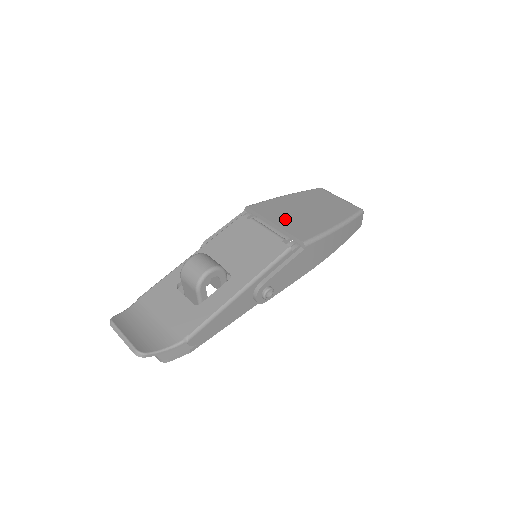
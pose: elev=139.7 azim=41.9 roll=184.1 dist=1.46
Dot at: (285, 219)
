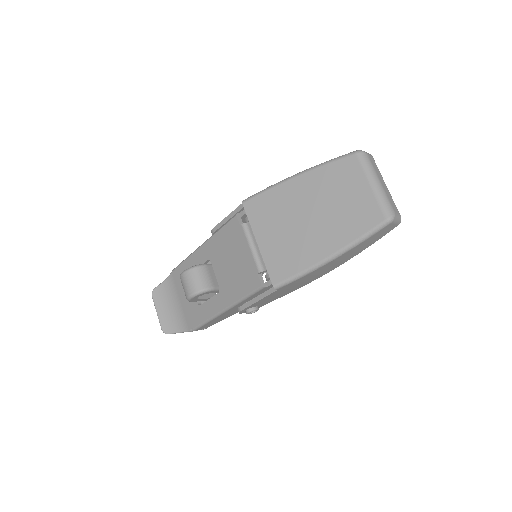
Dot at: (273, 236)
